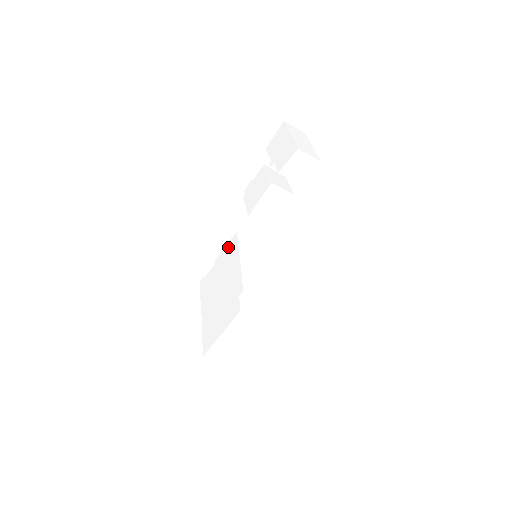
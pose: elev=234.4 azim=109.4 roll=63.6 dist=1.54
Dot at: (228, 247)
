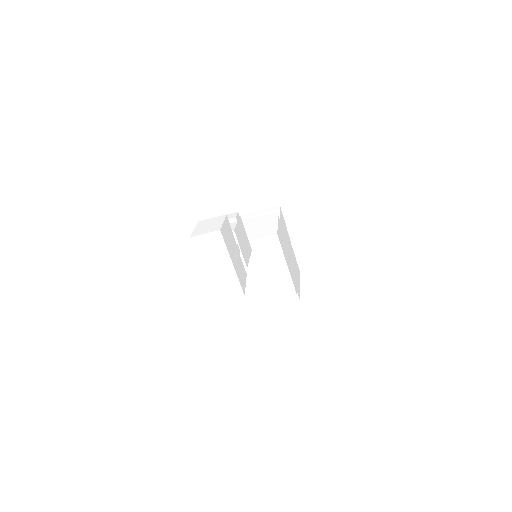
Dot at: occluded
